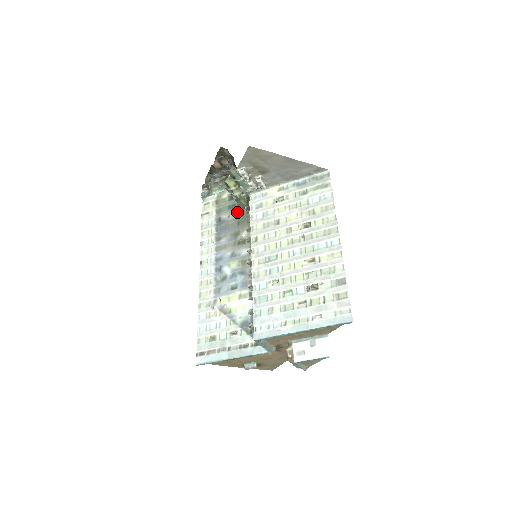
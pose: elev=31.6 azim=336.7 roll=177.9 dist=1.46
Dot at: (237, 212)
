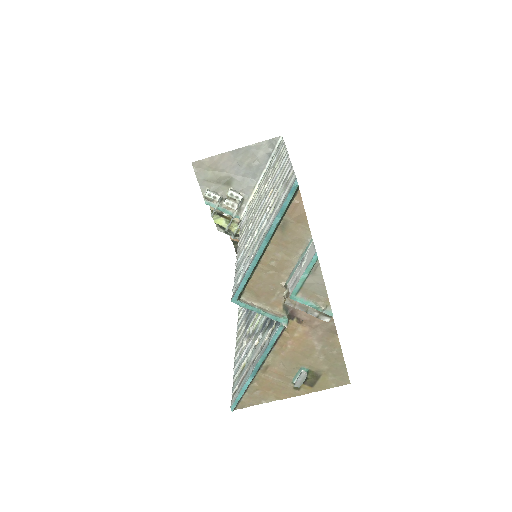
Dot at: occluded
